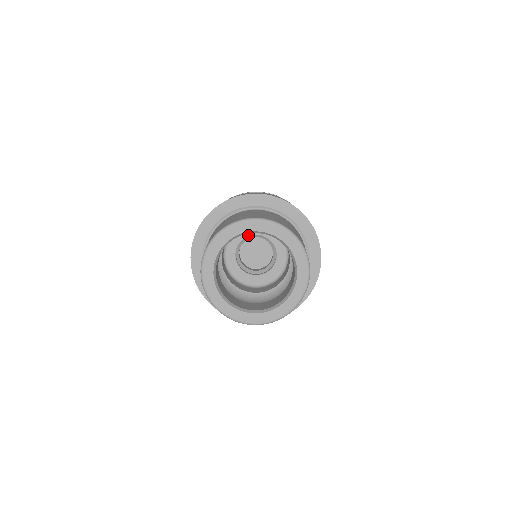
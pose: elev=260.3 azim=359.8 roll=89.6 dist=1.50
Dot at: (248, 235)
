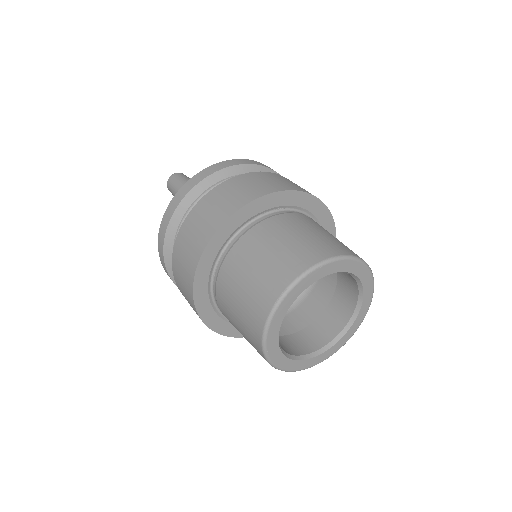
Dot at: occluded
